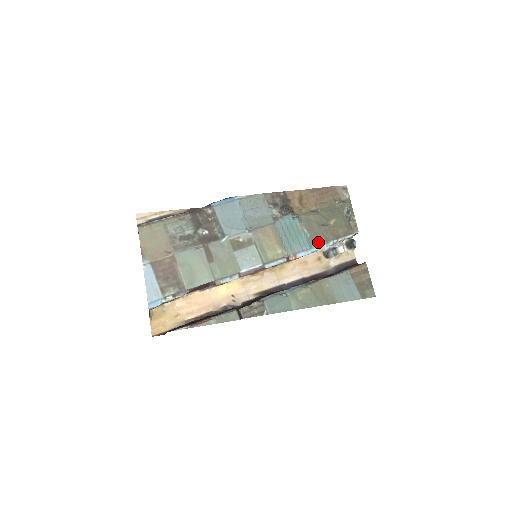
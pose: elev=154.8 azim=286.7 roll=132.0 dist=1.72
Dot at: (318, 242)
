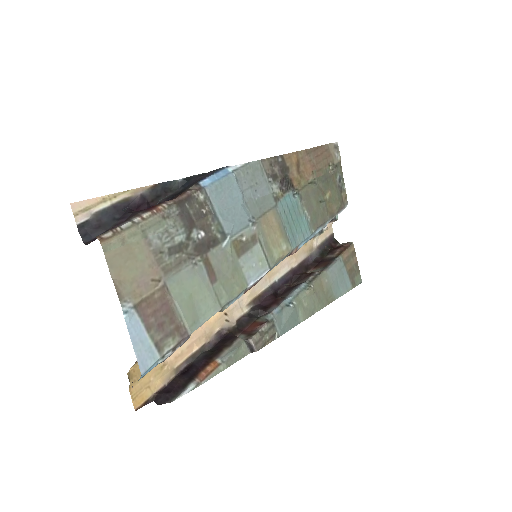
Dot at: (317, 226)
